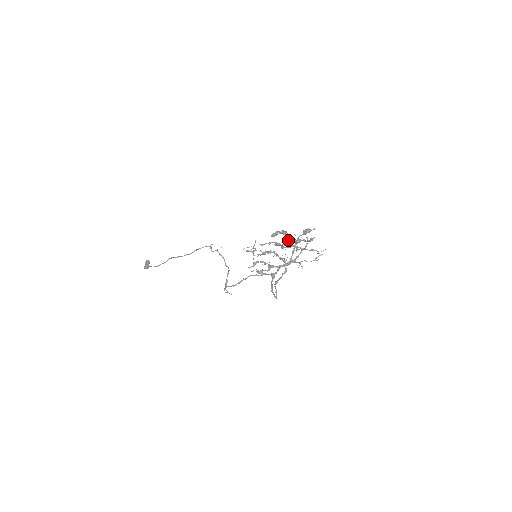
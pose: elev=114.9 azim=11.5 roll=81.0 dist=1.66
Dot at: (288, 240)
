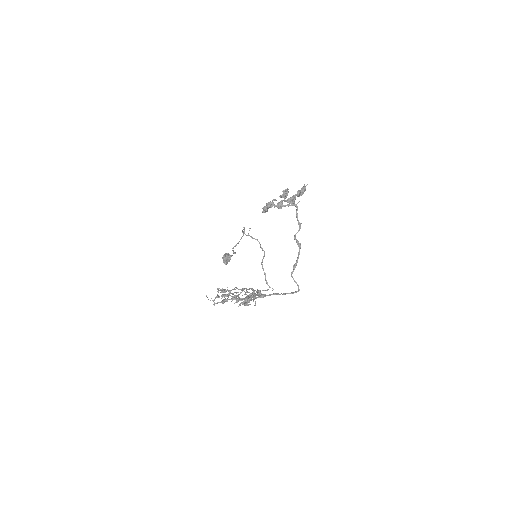
Dot at: (280, 208)
